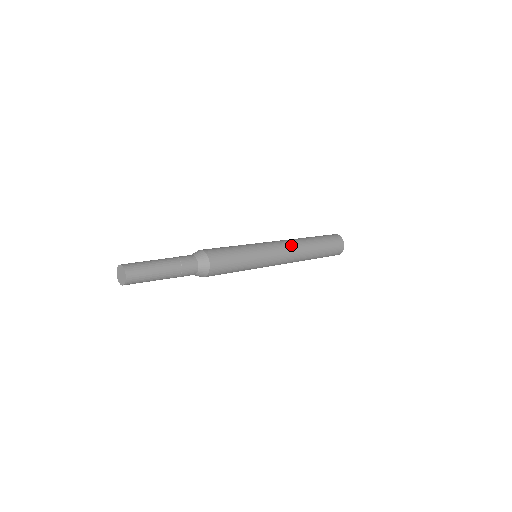
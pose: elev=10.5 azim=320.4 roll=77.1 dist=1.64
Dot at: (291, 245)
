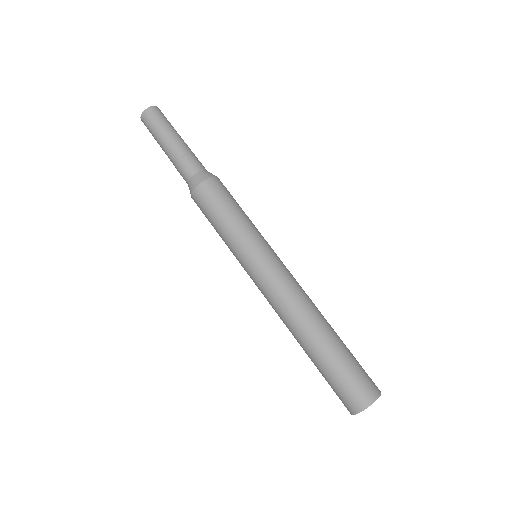
Dot at: occluded
